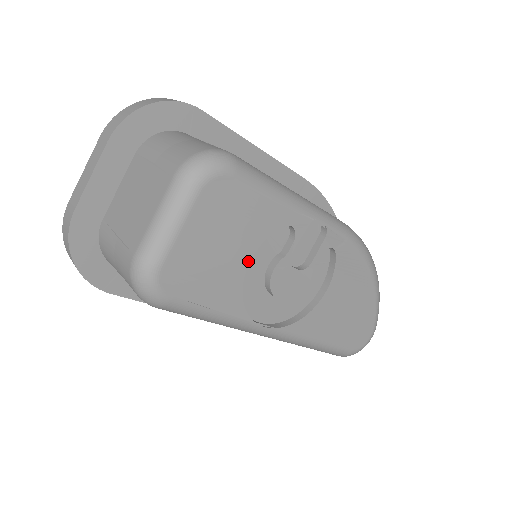
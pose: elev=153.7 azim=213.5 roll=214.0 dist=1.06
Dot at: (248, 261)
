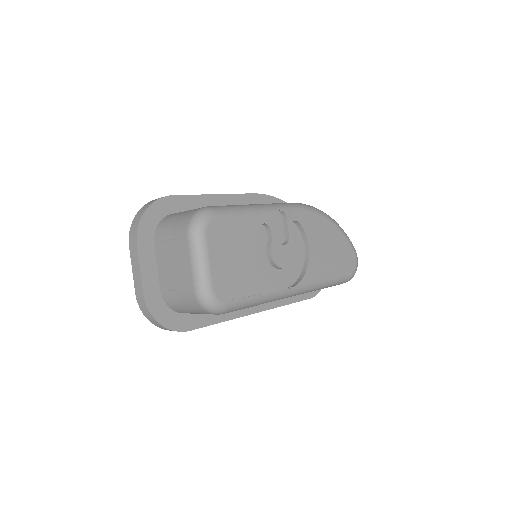
Dot at: (254, 257)
